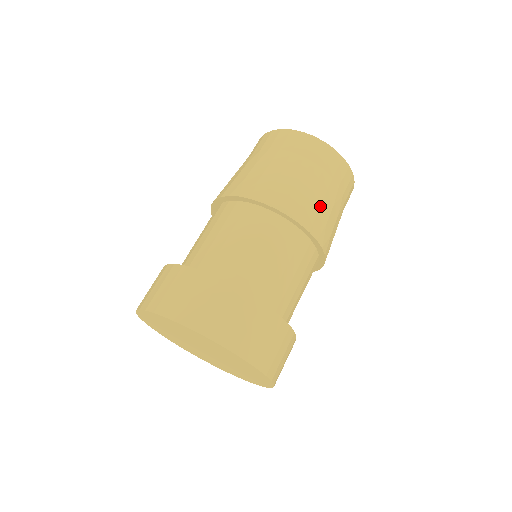
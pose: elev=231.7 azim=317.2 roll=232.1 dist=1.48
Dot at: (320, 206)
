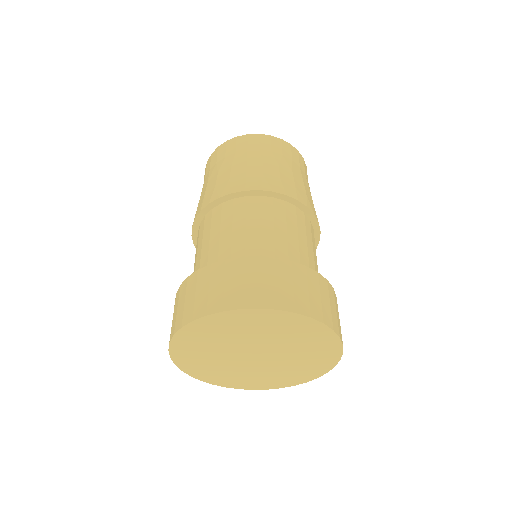
Dot at: (246, 171)
